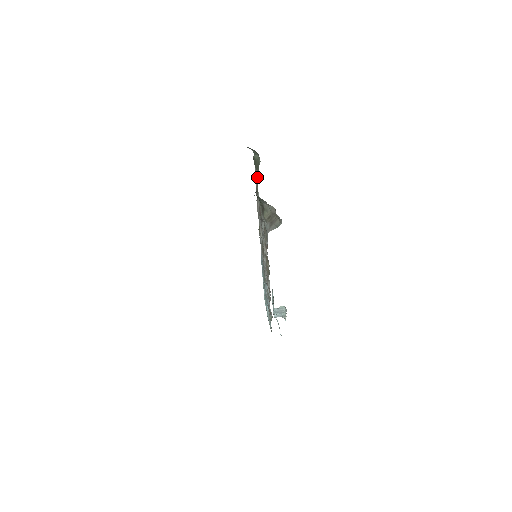
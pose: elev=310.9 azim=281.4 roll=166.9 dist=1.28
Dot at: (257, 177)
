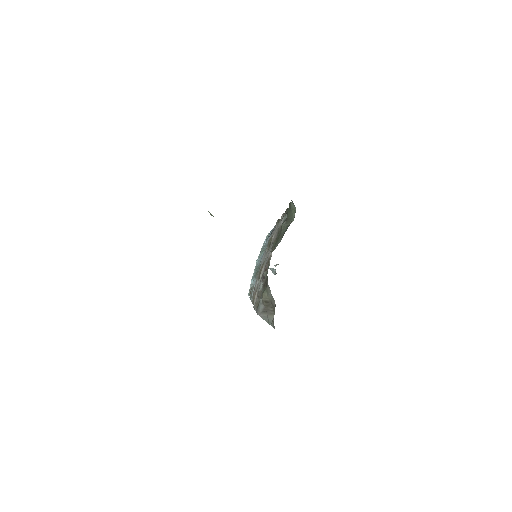
Dot at: (280, 235)
